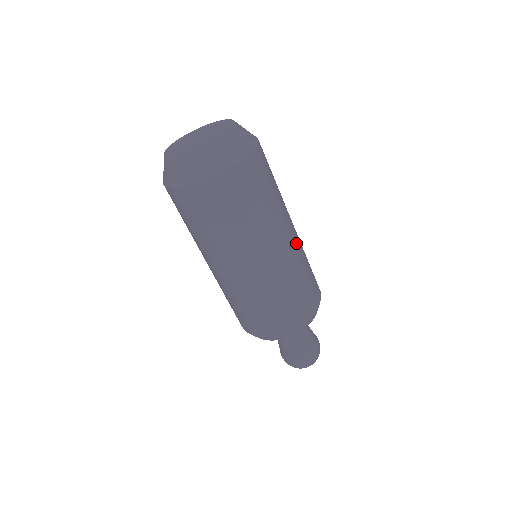
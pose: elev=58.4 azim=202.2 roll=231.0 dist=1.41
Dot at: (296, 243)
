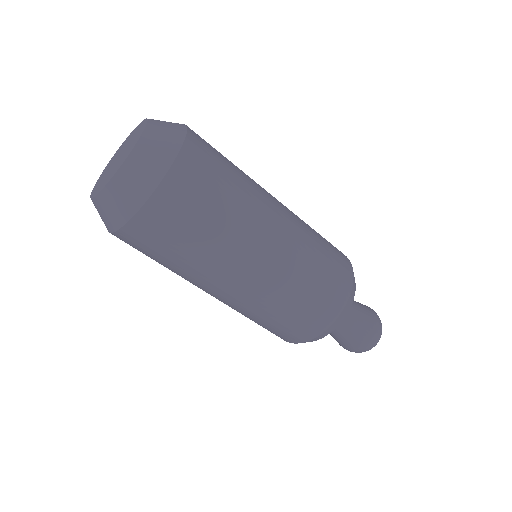
Dot at: (288, 209)
